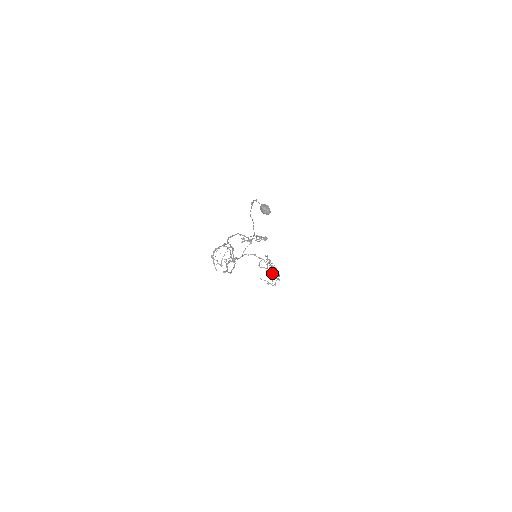
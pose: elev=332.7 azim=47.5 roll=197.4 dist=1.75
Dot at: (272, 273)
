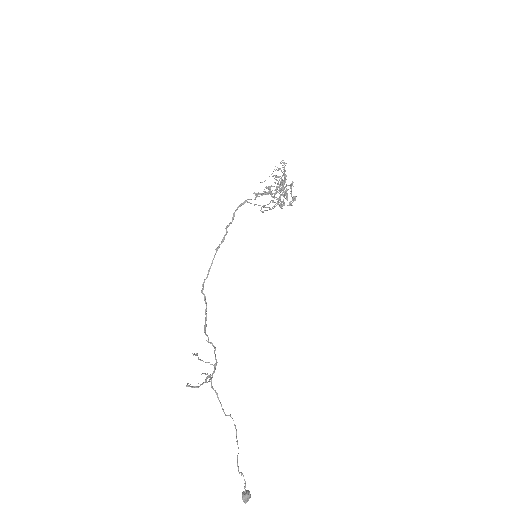
Dot at: occluded
